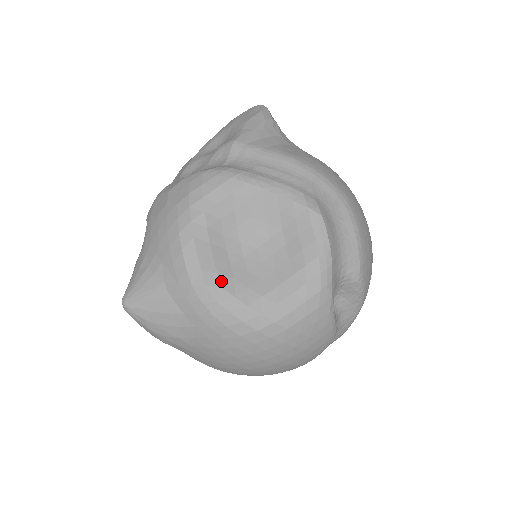
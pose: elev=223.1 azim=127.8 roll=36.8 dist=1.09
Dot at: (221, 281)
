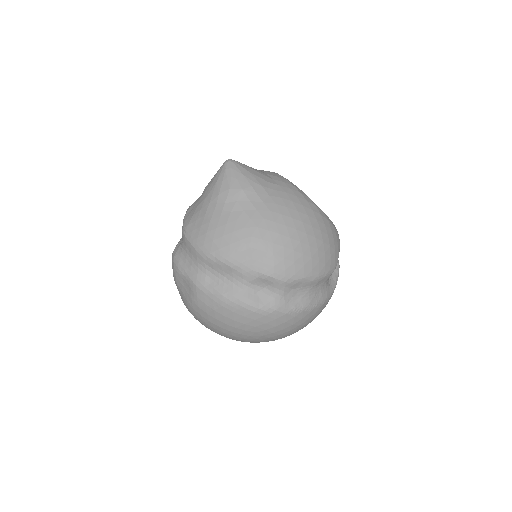
Dot at: occluded
